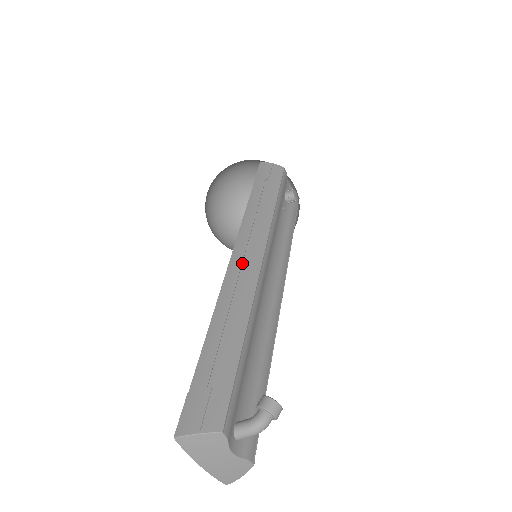
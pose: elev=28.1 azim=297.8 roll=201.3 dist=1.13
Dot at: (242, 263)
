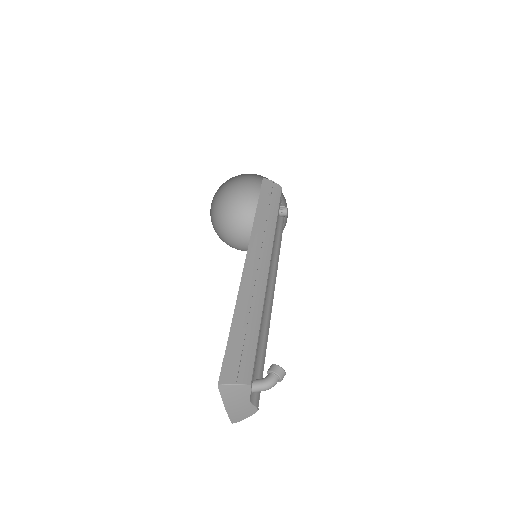
Dot at: (255, 262)
